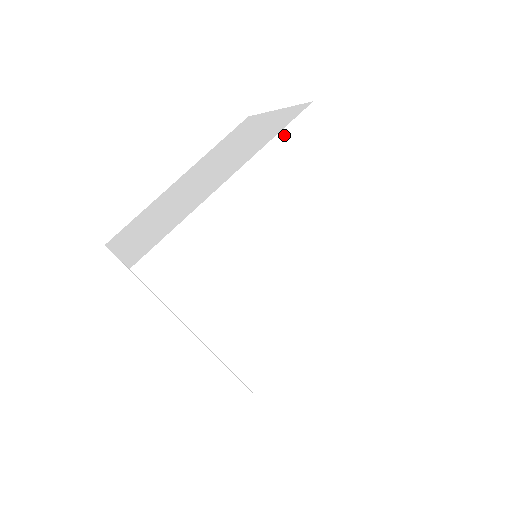
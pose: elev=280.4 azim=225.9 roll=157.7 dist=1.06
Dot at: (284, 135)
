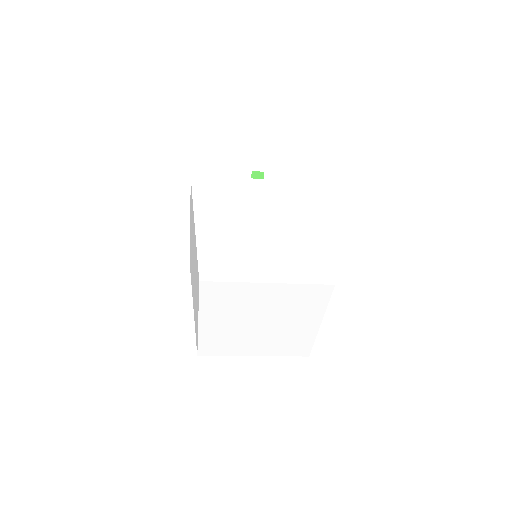
Dot at: (202, 298)
